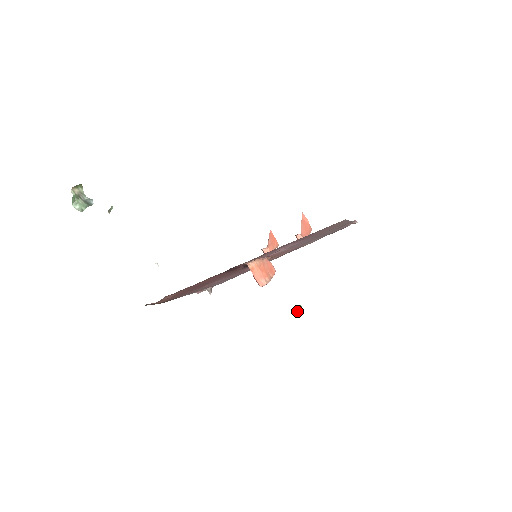
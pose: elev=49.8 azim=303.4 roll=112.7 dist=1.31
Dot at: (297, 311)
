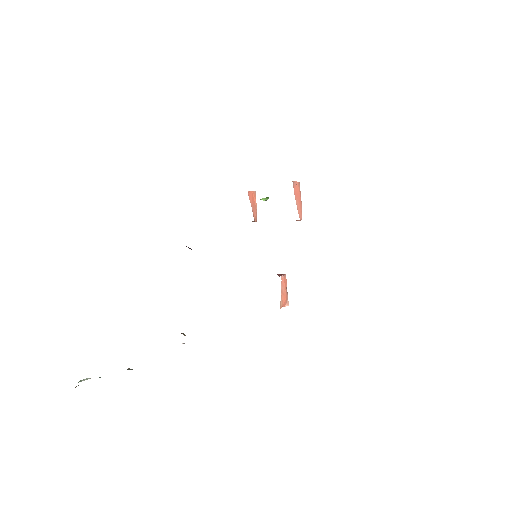
Dot at: occluded
